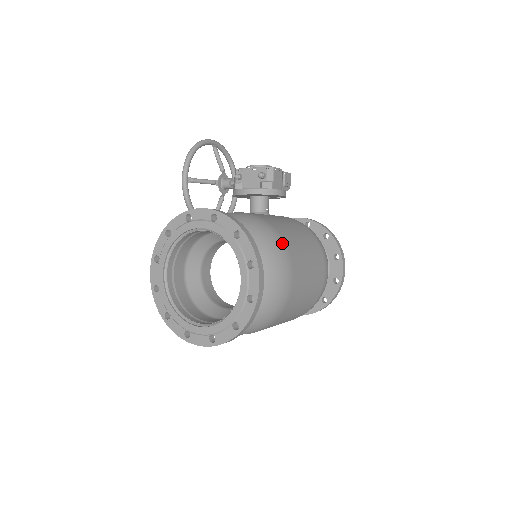
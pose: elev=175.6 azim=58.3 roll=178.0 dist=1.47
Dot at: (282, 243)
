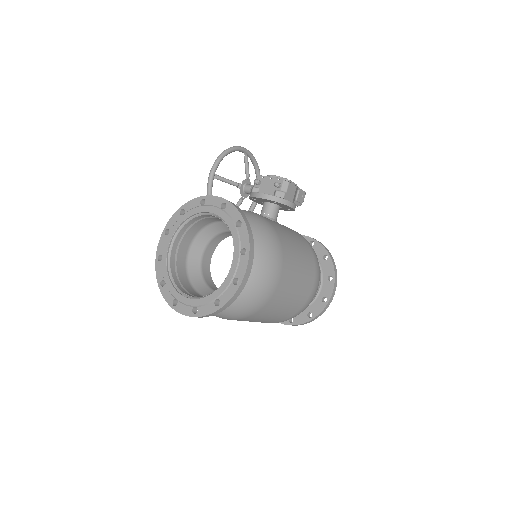
Dot at: (278, 245)
